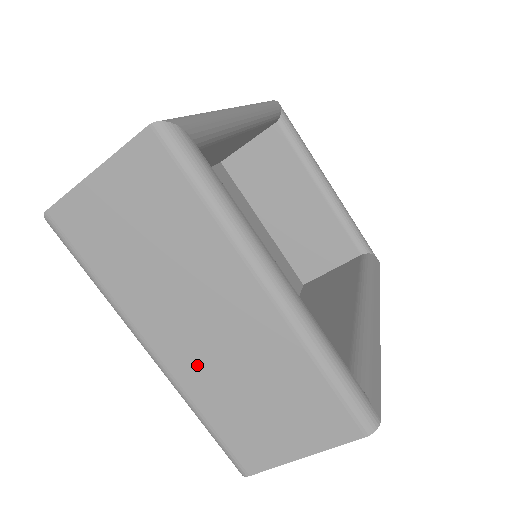
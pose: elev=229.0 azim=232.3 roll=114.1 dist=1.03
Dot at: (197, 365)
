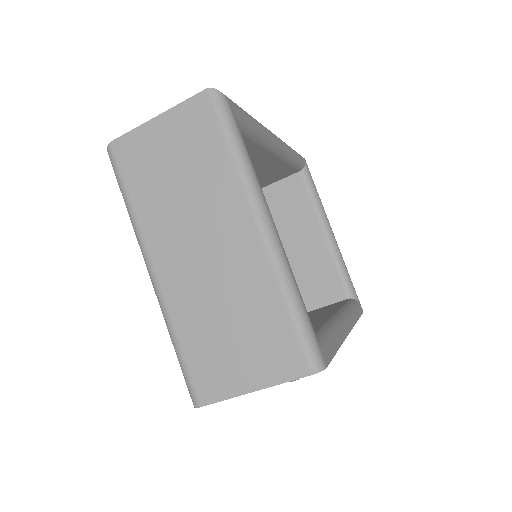
Dot at: (186, 287)
